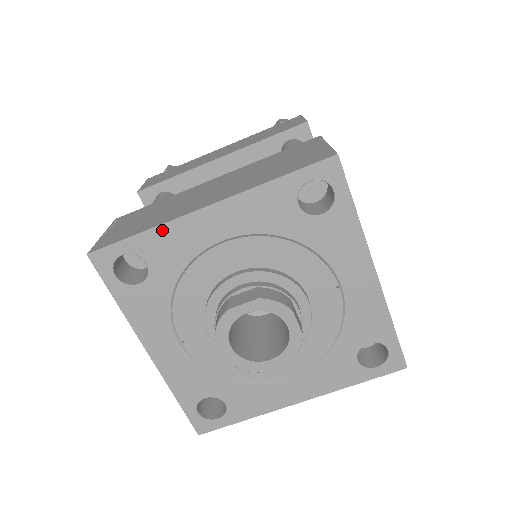
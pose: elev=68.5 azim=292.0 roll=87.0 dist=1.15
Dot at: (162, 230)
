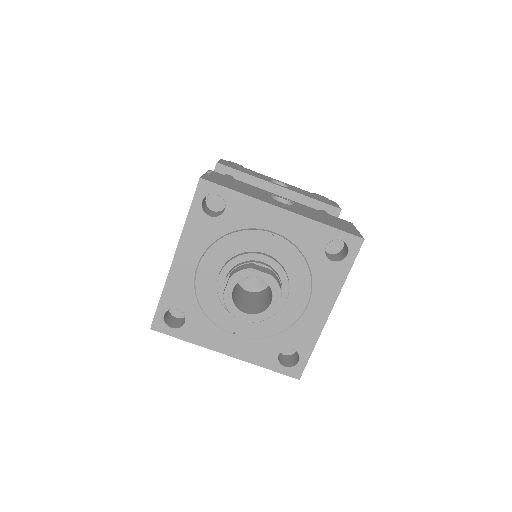
Dot at: (168, 287)
